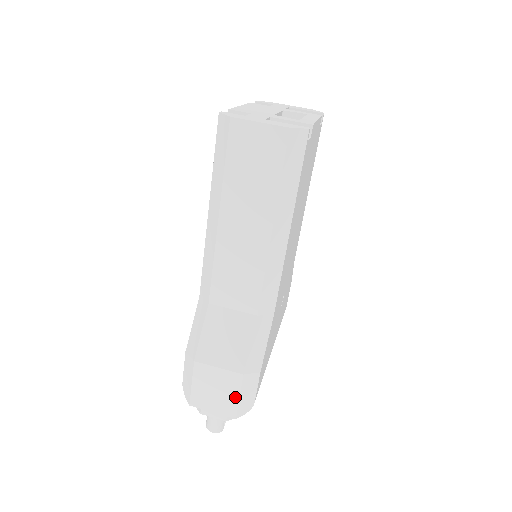
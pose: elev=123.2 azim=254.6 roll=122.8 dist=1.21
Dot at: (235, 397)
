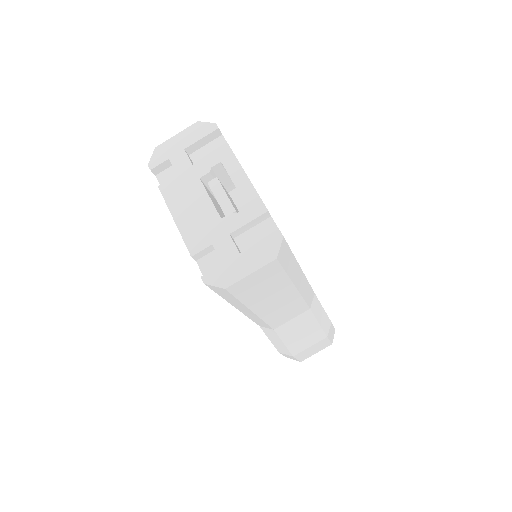
Dot at: (327, 343)
